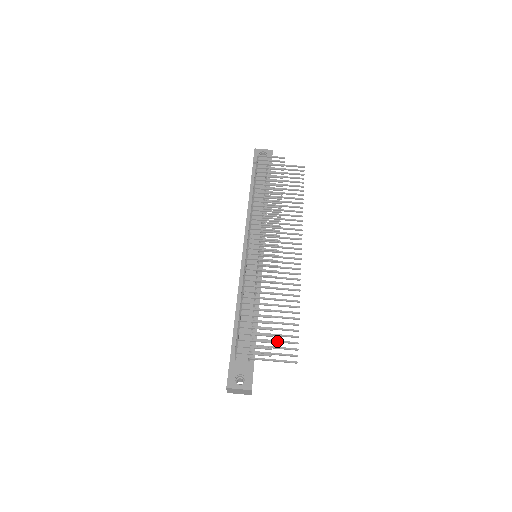
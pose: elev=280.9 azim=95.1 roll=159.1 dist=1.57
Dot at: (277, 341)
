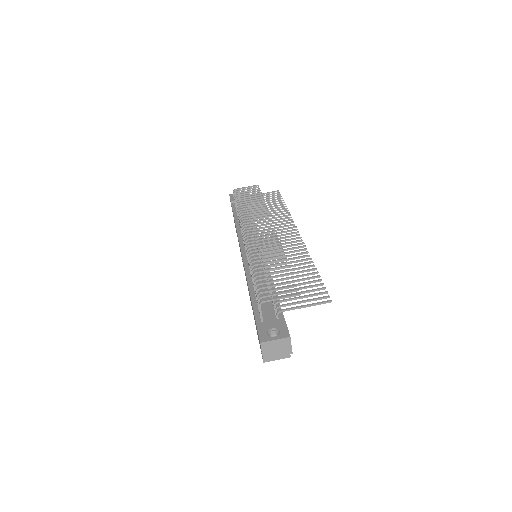
Dot at: (302, 292)
